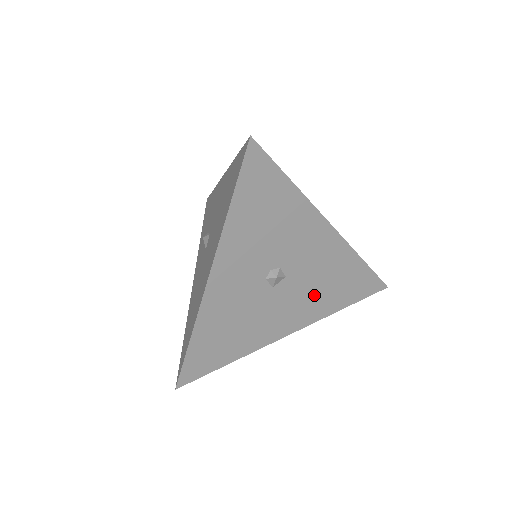
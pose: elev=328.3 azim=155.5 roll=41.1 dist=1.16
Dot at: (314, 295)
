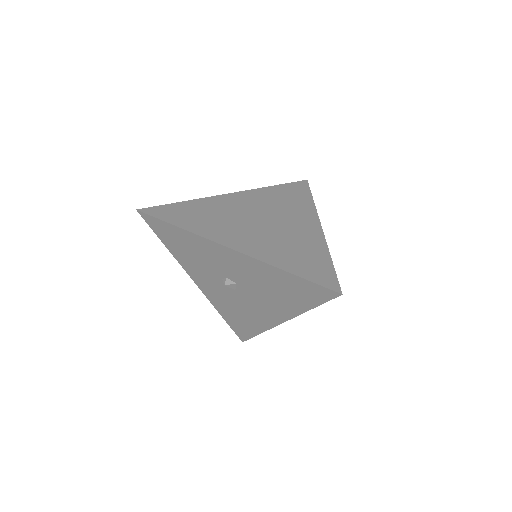
Dot at: (272, 297)
